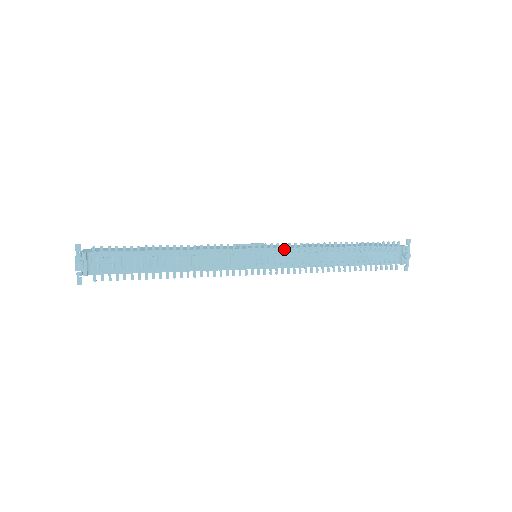
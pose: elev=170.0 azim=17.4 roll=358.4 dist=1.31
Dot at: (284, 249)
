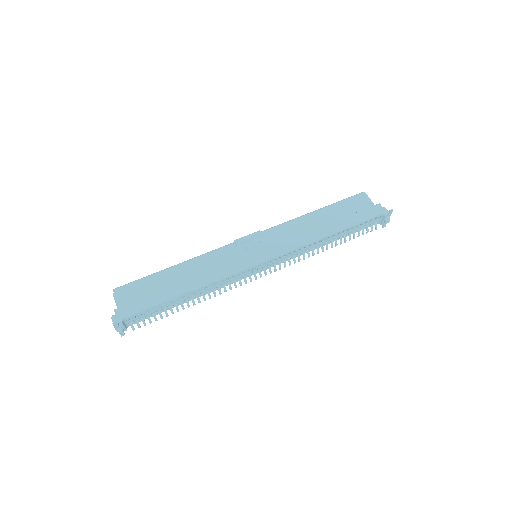
Dot at: occluded
